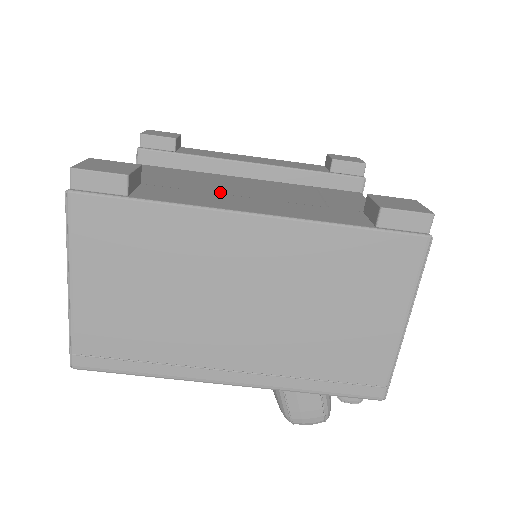
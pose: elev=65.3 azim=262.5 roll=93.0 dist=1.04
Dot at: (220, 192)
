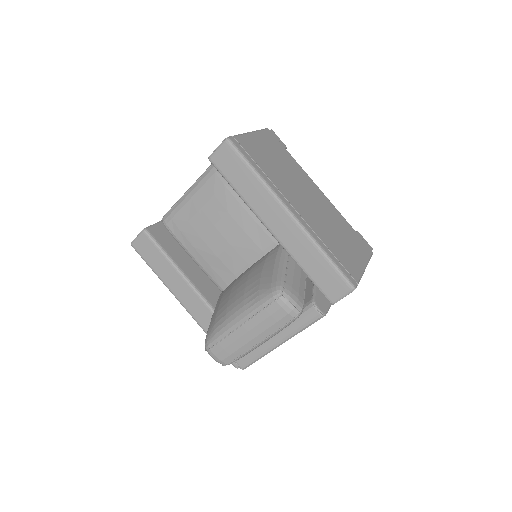
Dot at: occluded
